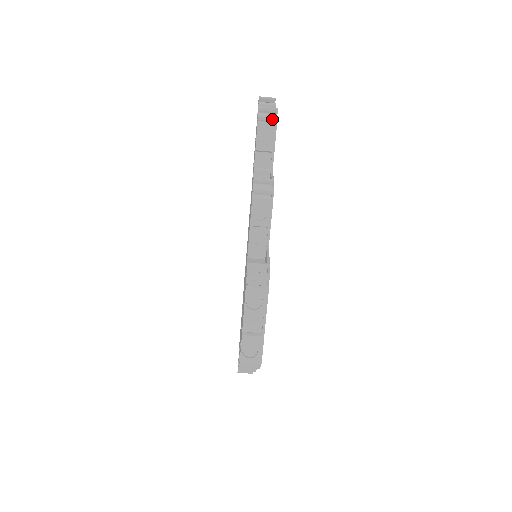
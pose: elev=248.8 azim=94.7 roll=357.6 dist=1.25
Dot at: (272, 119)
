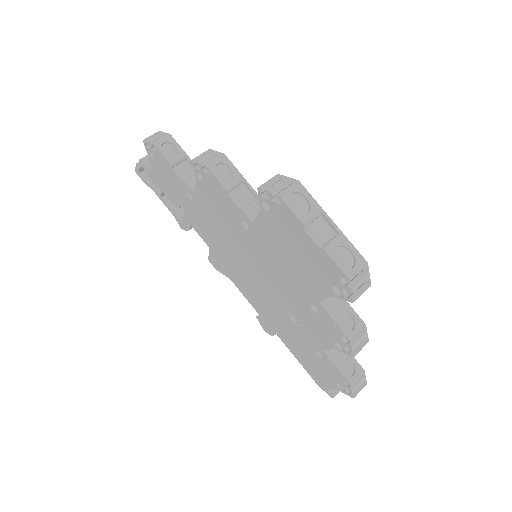
Dot at: (162, 137)
